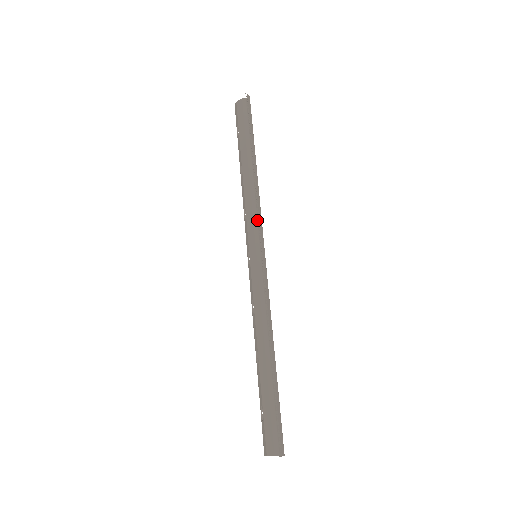
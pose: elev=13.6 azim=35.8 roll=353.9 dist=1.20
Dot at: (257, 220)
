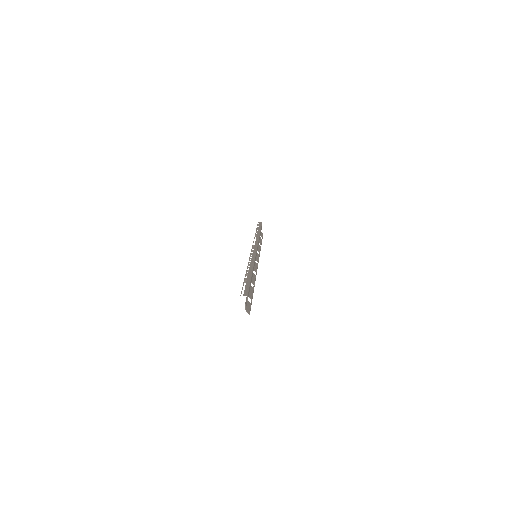
Dot at: occluded
